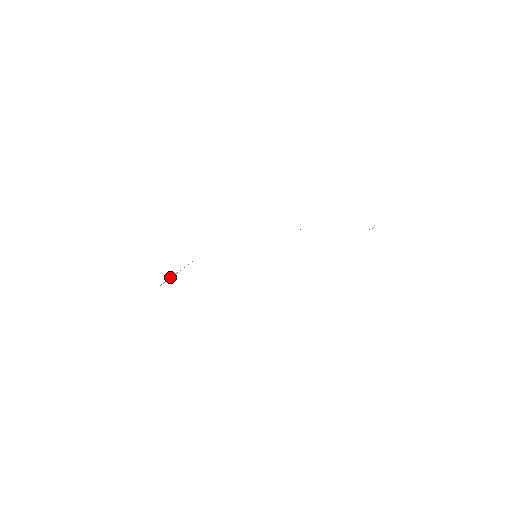
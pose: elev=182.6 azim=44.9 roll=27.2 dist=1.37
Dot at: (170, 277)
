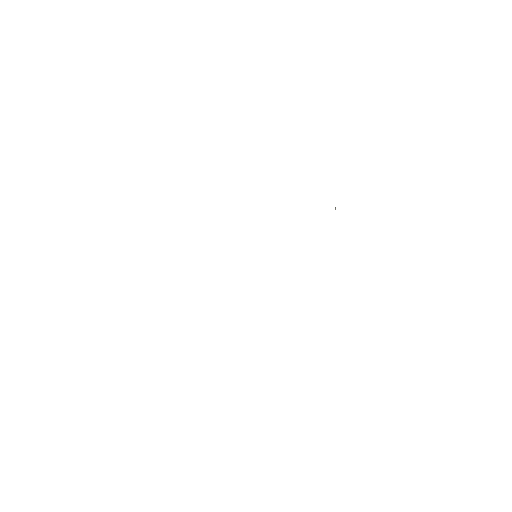
Dot at: occluded
